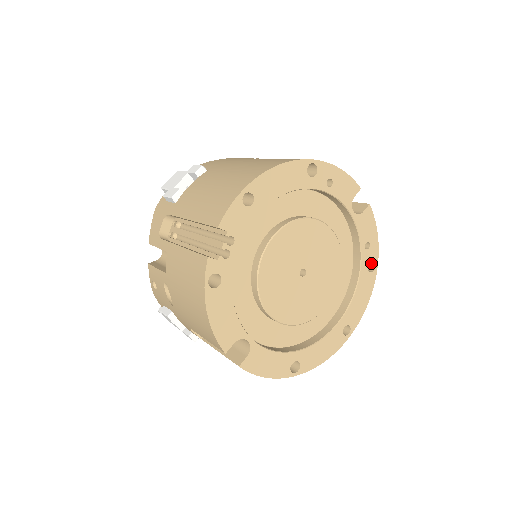
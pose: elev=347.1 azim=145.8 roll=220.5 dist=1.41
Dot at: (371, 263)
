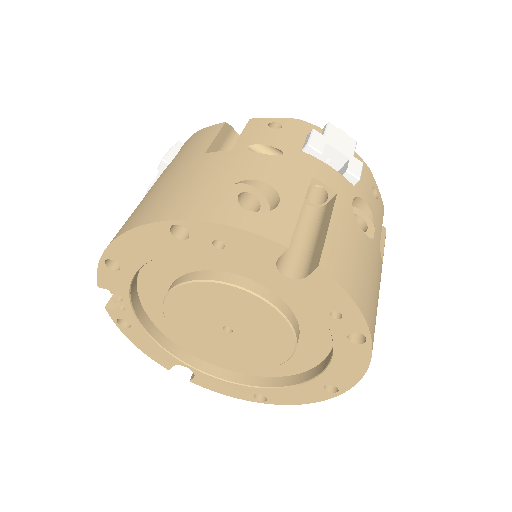
Dot at: occluded
